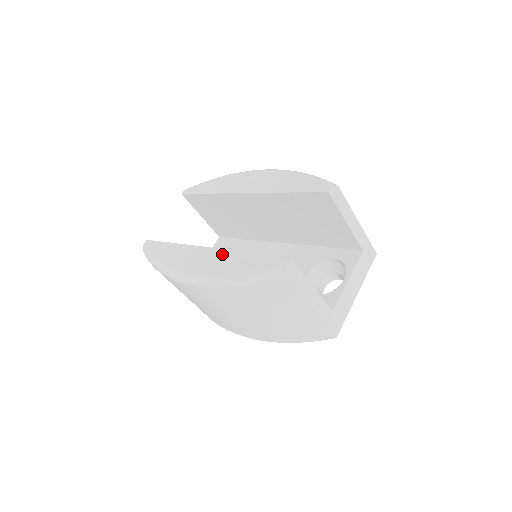
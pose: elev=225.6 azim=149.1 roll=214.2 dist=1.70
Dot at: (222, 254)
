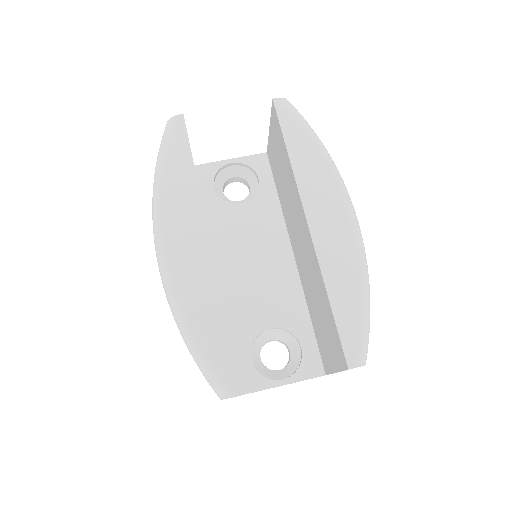
Dot at: (209, 280)
